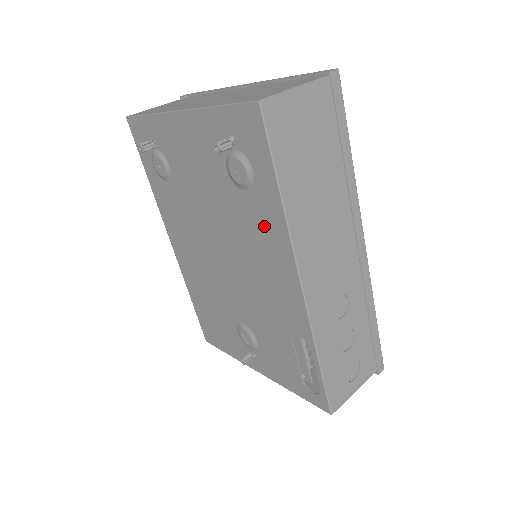
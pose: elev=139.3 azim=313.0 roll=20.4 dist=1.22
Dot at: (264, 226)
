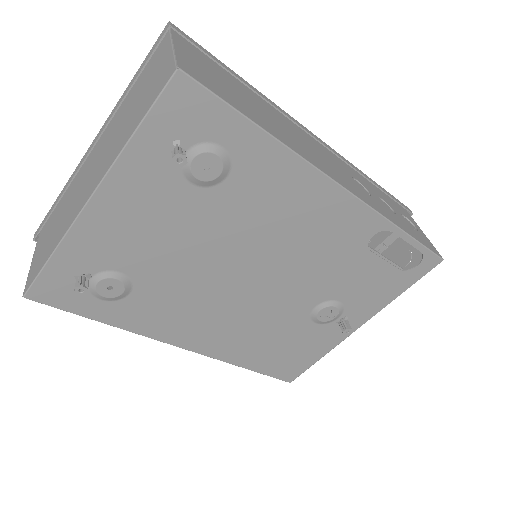
Dot at: (270, 184)
